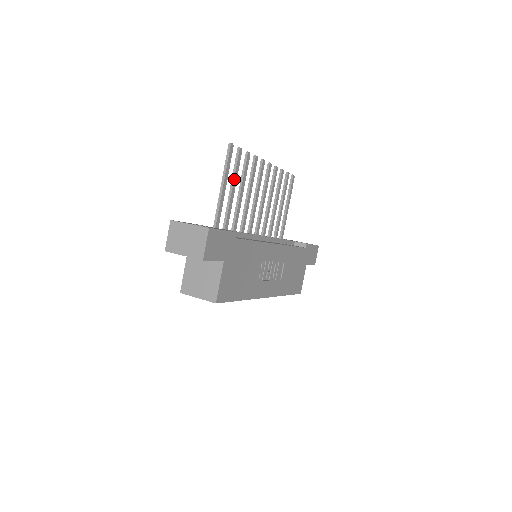
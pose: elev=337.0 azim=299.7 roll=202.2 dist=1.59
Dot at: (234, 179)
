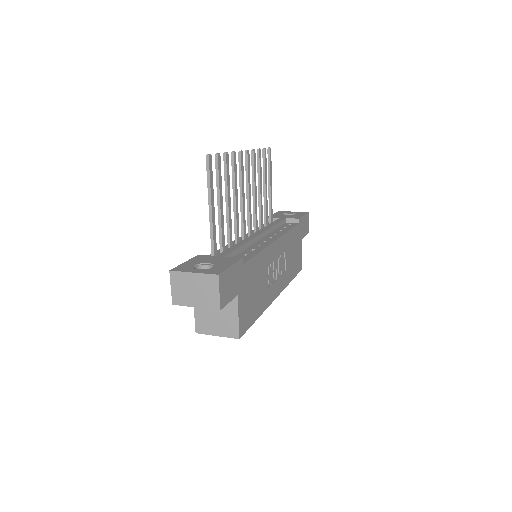
Dot at: (219, 191)
